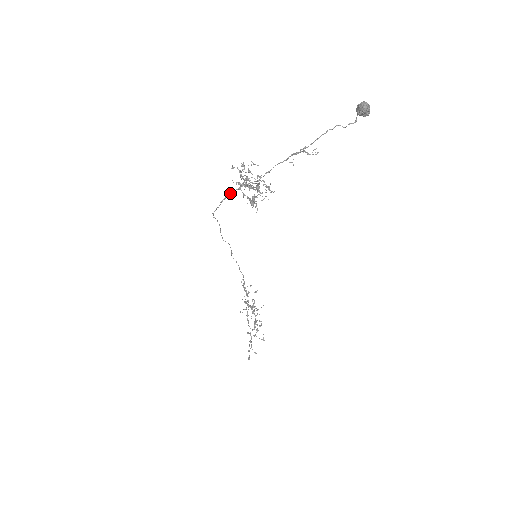
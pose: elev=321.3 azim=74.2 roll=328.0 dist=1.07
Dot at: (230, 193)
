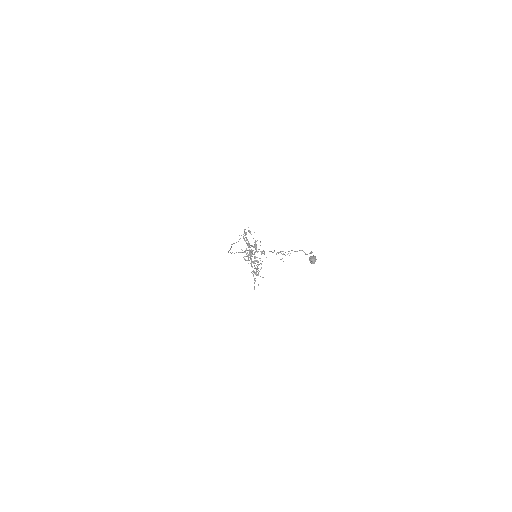
Dot at: (239, 252)
